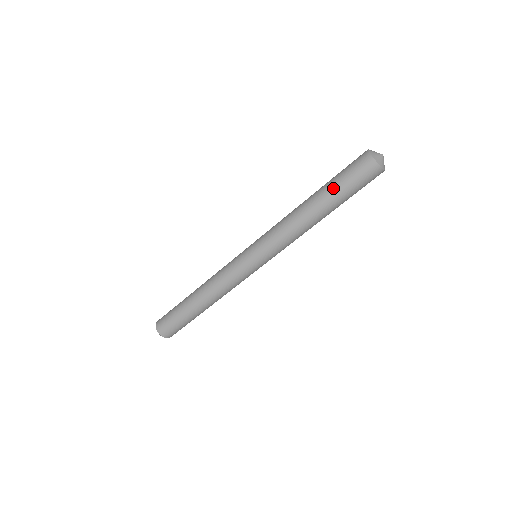
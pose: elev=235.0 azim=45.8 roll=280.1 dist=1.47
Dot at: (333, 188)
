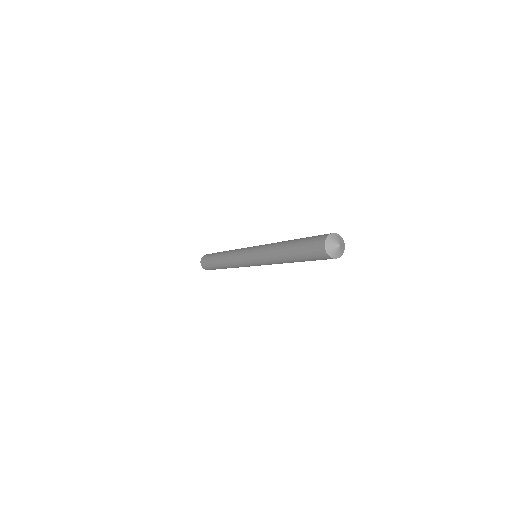
Dot at: (302, 259)
